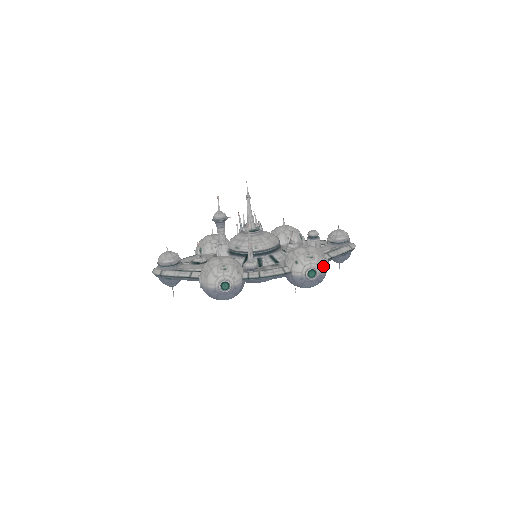
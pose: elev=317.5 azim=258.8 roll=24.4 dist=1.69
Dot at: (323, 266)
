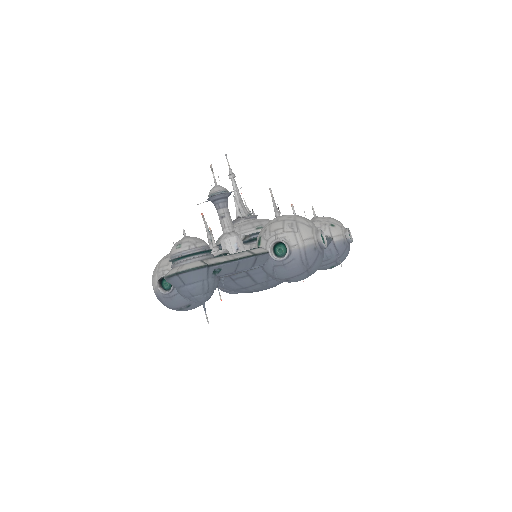
Dot at: occluded
